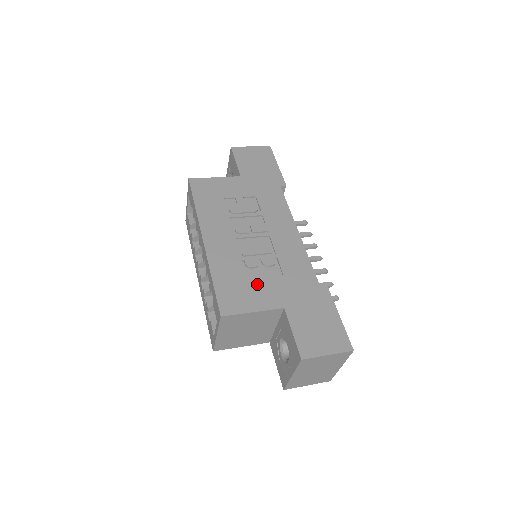
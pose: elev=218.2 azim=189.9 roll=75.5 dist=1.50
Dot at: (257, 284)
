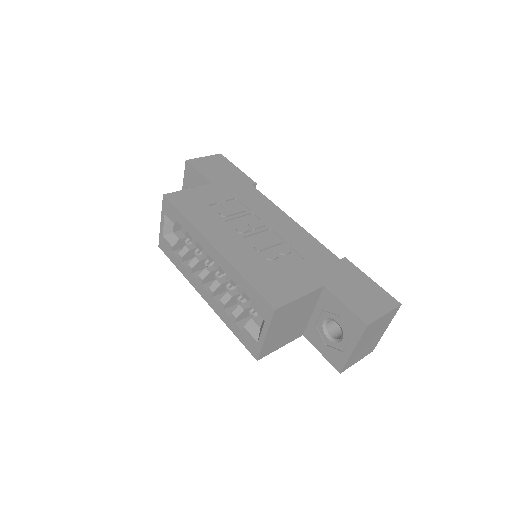
Dot at: (288, 272)
